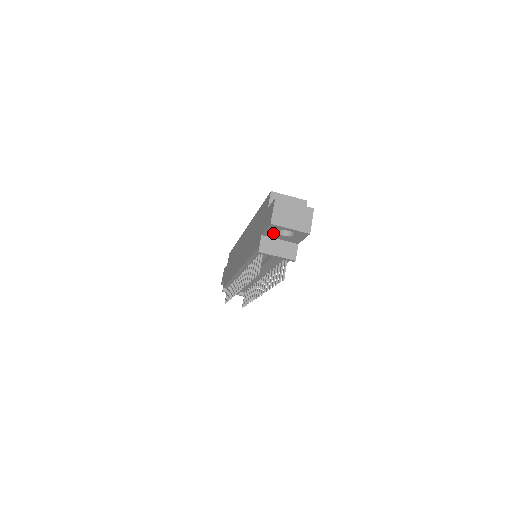
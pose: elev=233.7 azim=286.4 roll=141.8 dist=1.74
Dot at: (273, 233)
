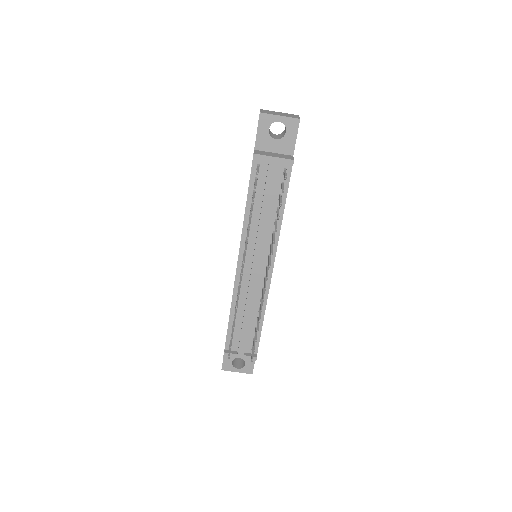
Dot at: (265, 138)
